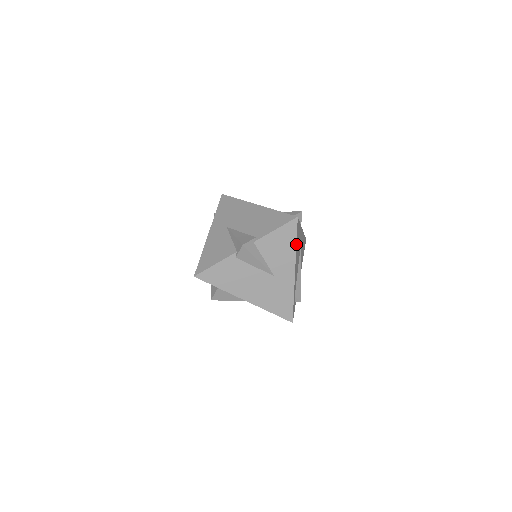
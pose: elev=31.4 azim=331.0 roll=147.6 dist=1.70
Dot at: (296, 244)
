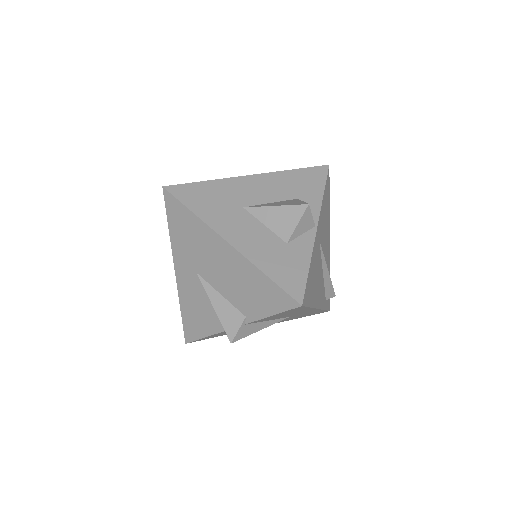
Dot at: (310, 307)
